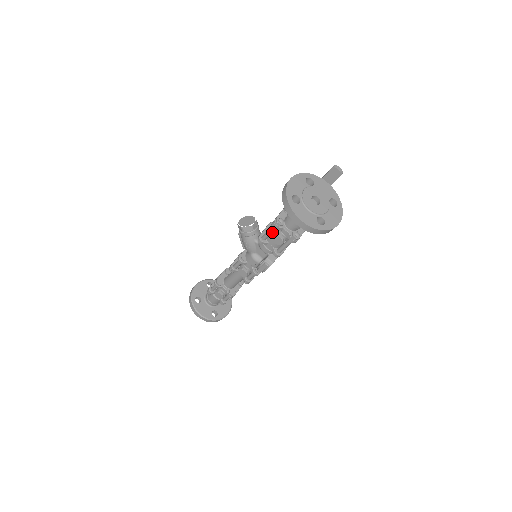
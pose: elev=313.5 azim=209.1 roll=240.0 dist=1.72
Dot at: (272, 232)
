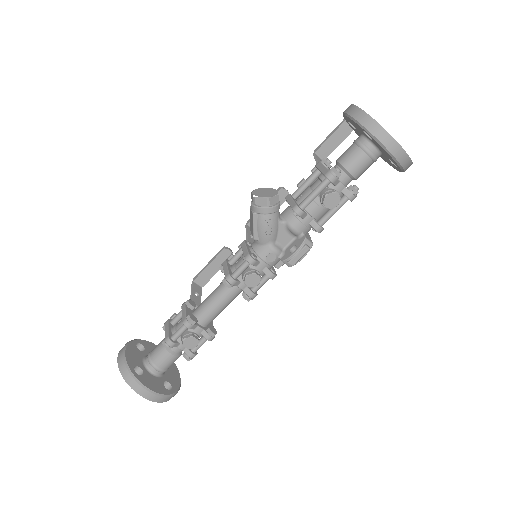
Dot at: (320, 193)
